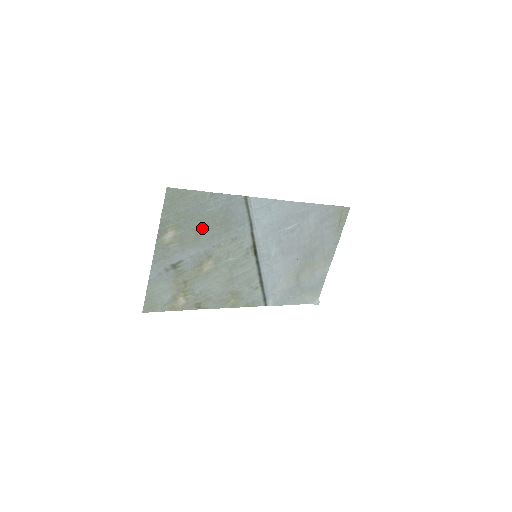
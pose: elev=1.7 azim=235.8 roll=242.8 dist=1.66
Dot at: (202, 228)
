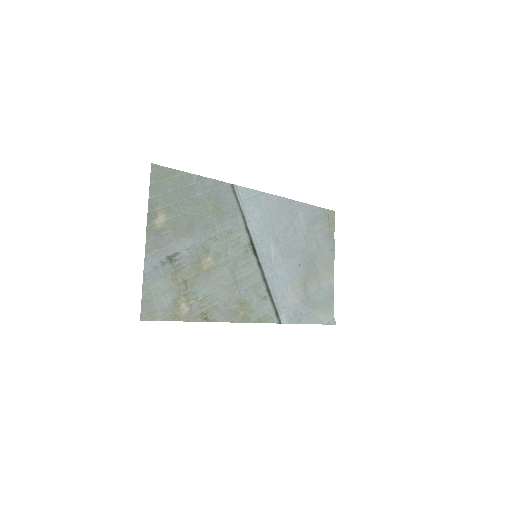
Dot at: (194, 215)
